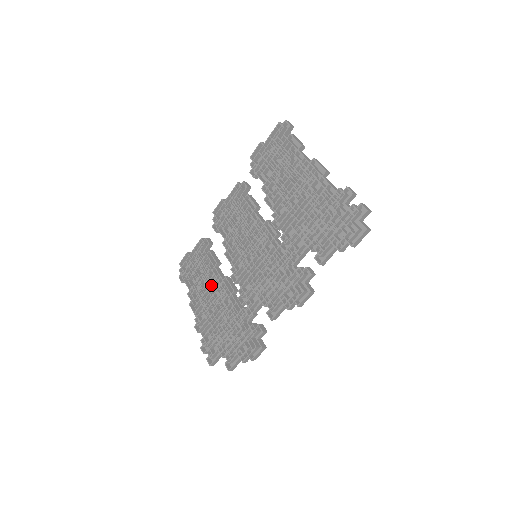
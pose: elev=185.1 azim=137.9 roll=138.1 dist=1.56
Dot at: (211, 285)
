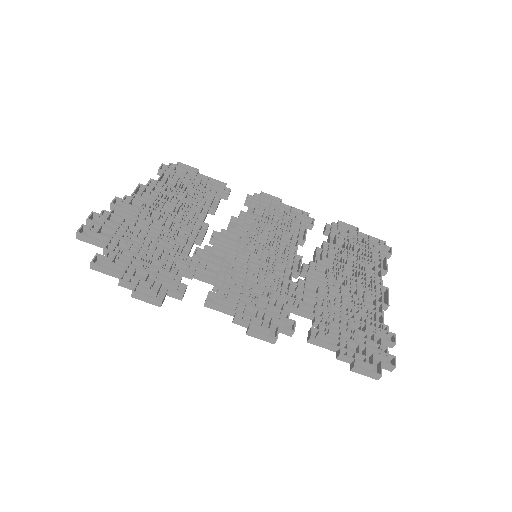
Dot at: (186, 208)
